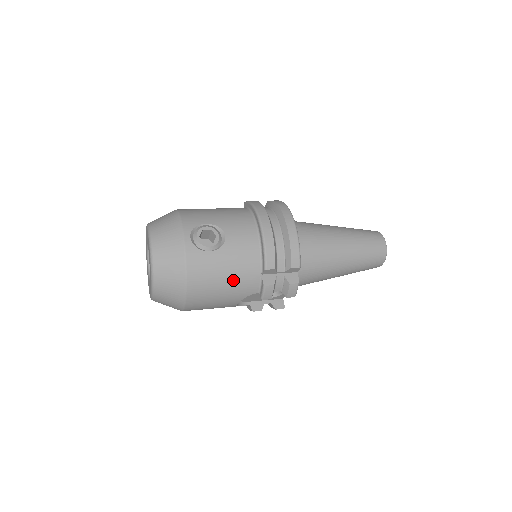
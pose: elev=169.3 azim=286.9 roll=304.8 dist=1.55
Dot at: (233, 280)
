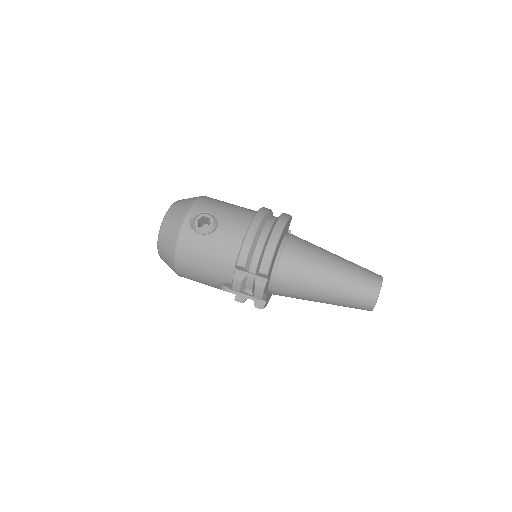
Dot at: (211, 264)
